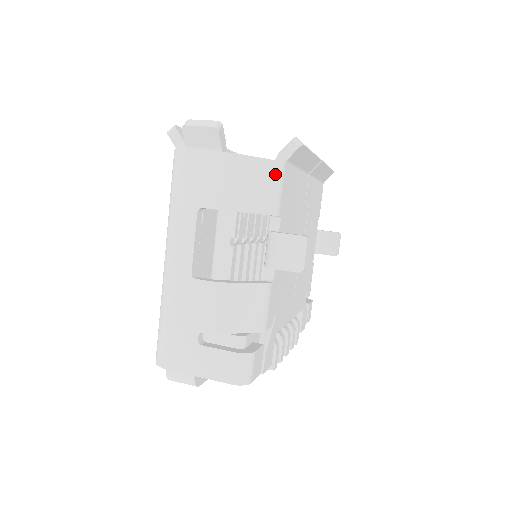
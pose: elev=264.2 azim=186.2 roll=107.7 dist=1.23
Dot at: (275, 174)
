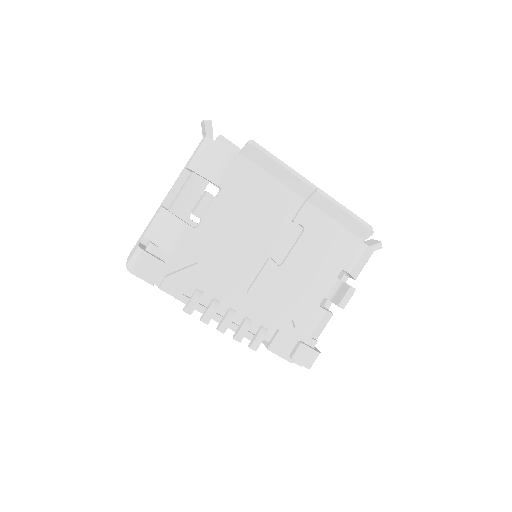
Dot at: (225, 157)
